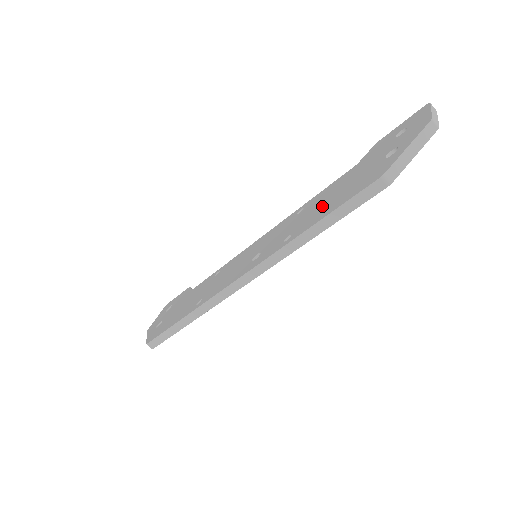
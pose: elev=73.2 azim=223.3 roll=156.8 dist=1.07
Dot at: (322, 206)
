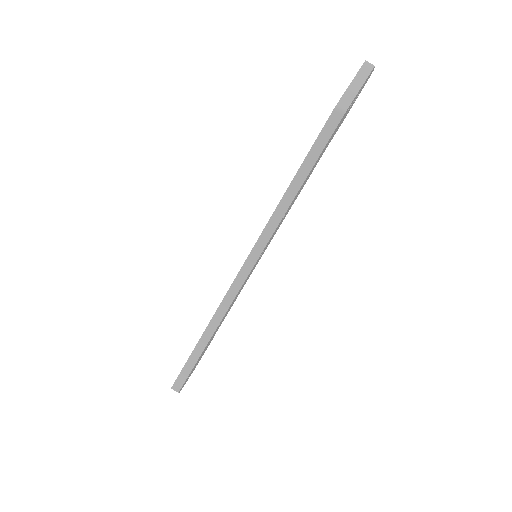
Dot at: occluded
